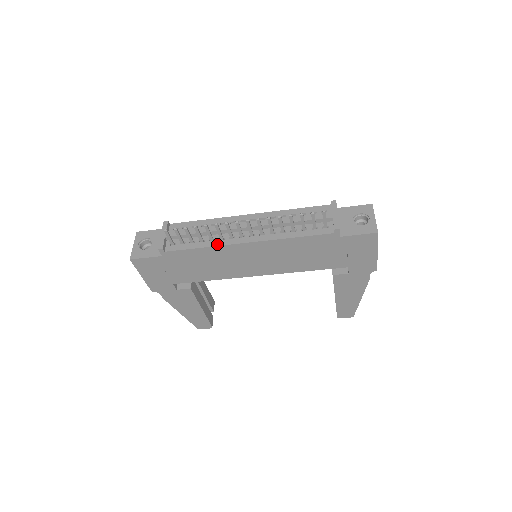
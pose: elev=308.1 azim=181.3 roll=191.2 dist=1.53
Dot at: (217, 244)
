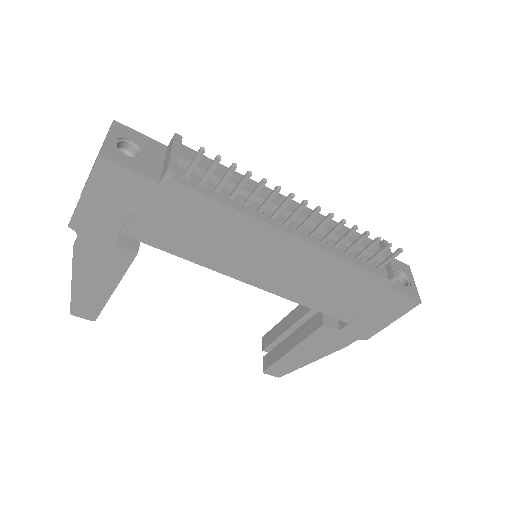
Dot at: (254, 215)
